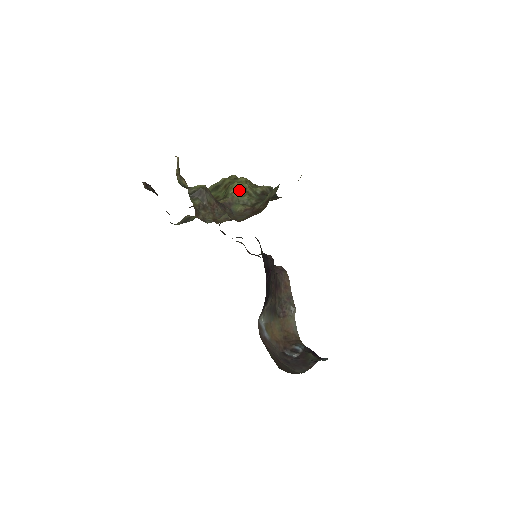
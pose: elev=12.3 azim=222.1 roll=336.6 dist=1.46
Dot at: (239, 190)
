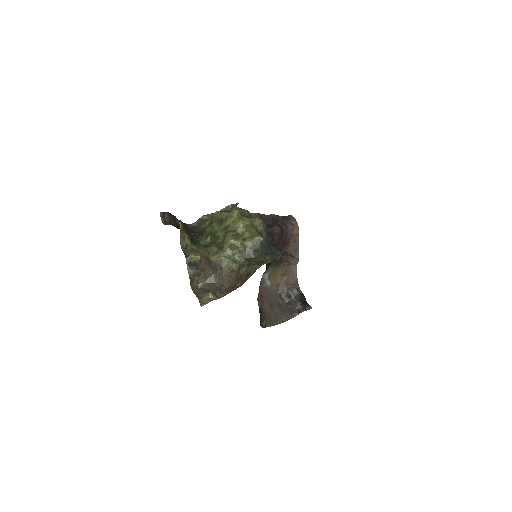
Dot at: (232, 247)
